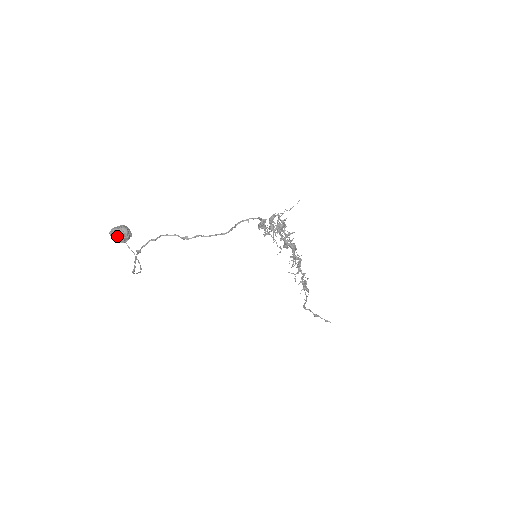
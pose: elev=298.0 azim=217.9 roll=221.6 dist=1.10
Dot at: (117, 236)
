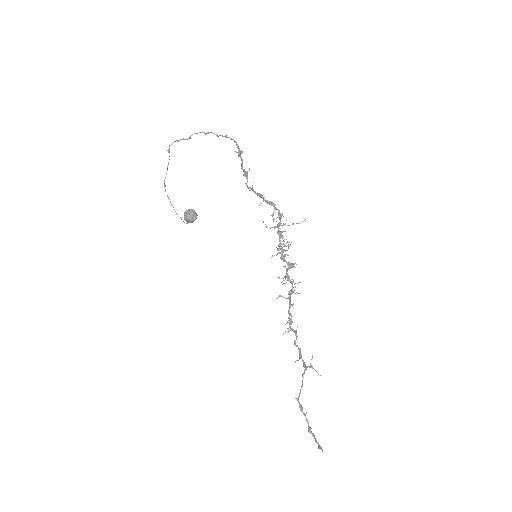
Dot at: (187, 213)
